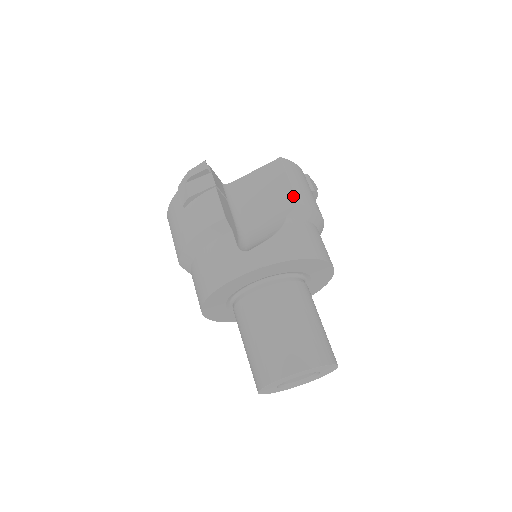
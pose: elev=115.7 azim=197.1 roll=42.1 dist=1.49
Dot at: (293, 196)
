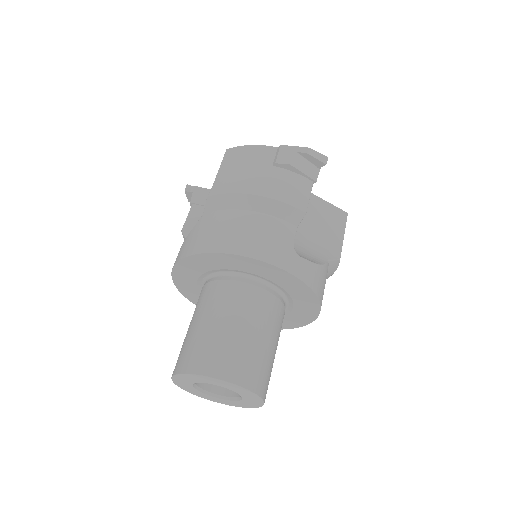
Dot at: (340, 250)
